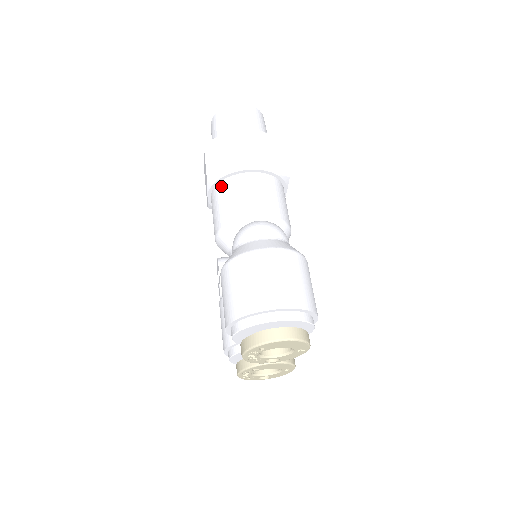
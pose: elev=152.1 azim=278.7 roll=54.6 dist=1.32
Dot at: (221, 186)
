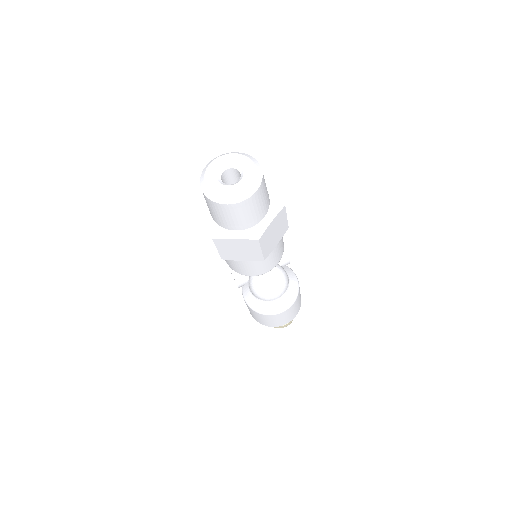
Dot at: occluded
